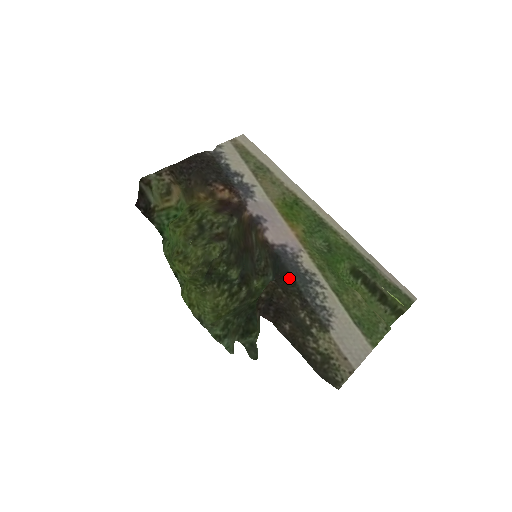
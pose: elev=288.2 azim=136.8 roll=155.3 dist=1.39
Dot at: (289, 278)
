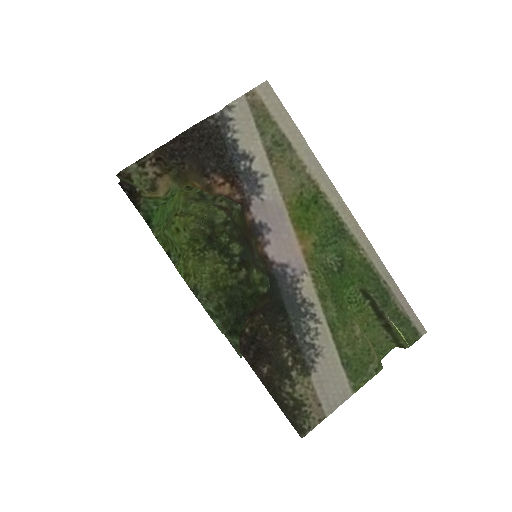
Dot at: (281, 309)
